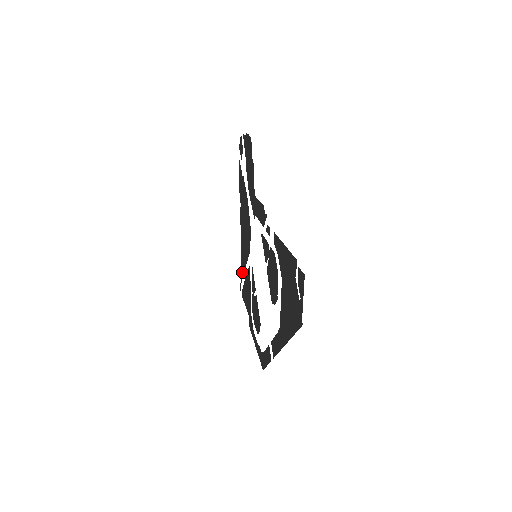
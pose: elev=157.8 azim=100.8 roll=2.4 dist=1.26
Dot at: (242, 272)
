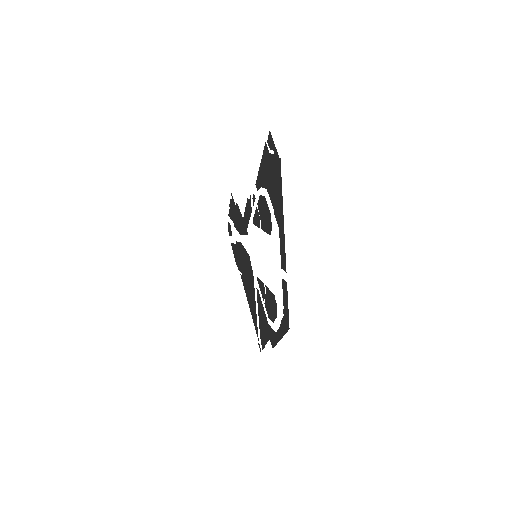
Dot at: (256, 324)
